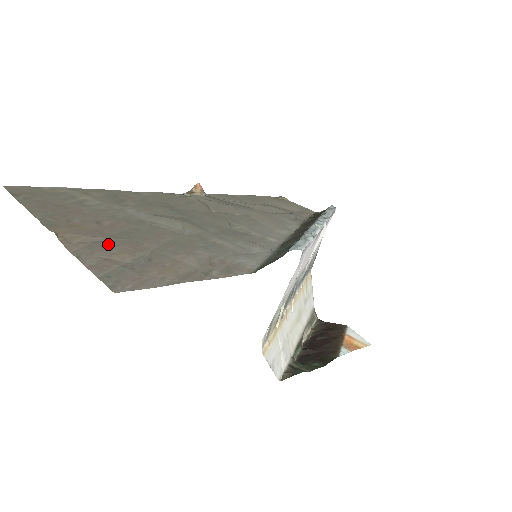
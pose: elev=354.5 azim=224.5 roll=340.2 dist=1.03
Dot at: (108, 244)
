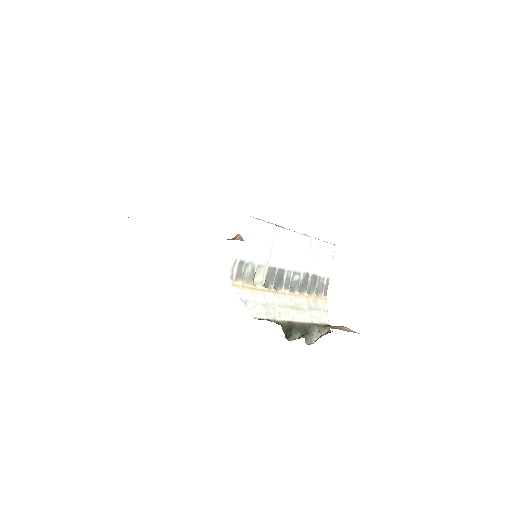
Dot at: occluded
